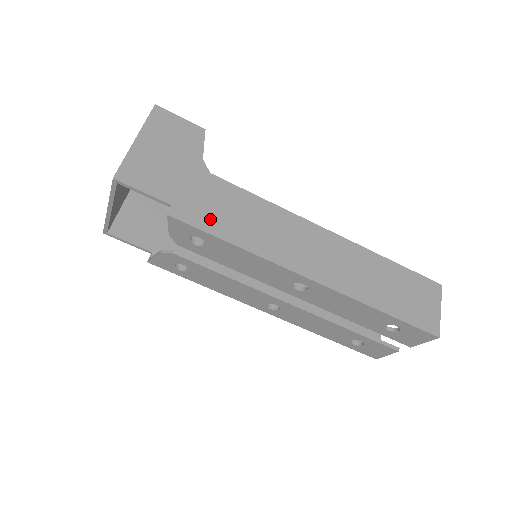
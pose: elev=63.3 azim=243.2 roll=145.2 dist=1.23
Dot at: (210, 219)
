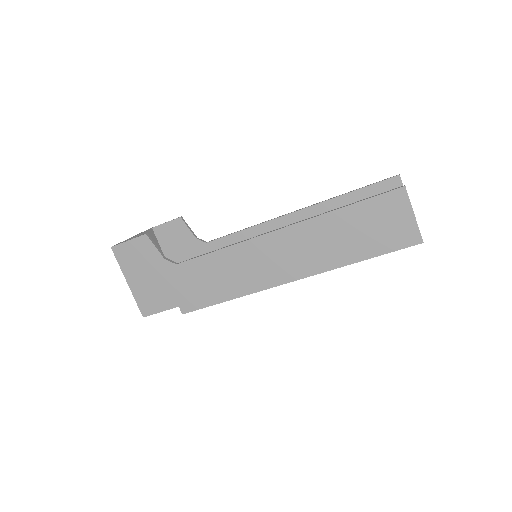
Dot at: (203, 296)
